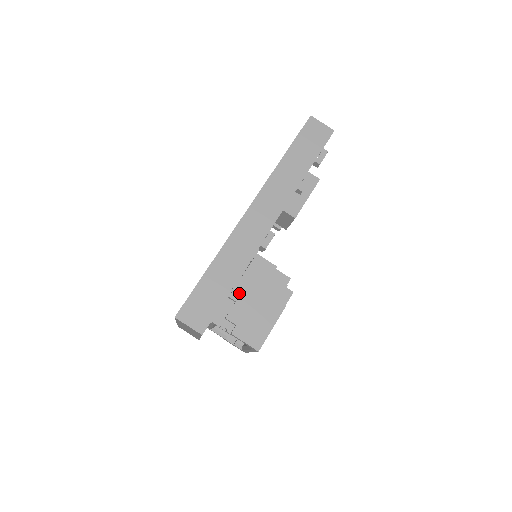
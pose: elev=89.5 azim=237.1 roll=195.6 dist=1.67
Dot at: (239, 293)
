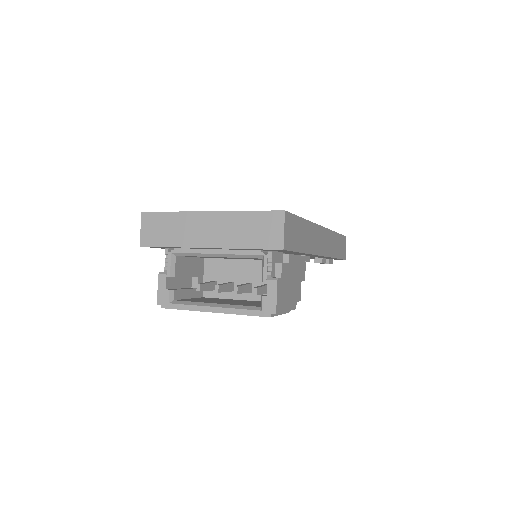
Dot at: (292, 261)
